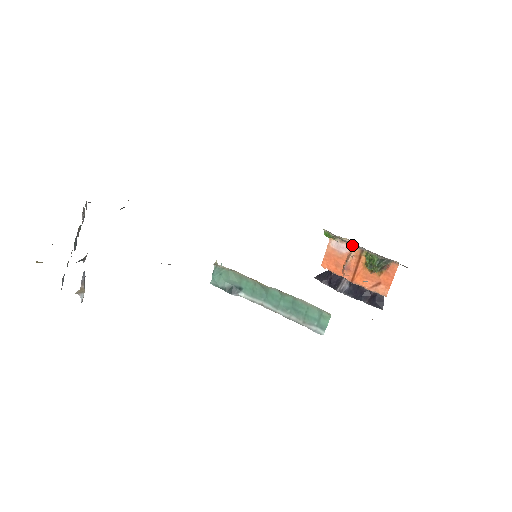
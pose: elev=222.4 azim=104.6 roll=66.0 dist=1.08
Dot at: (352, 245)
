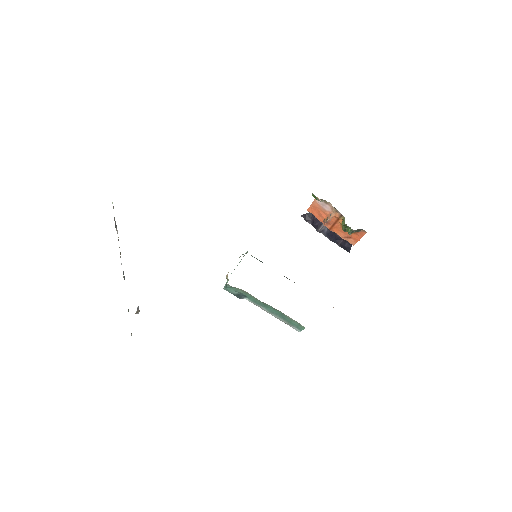
Dot at: occluded
